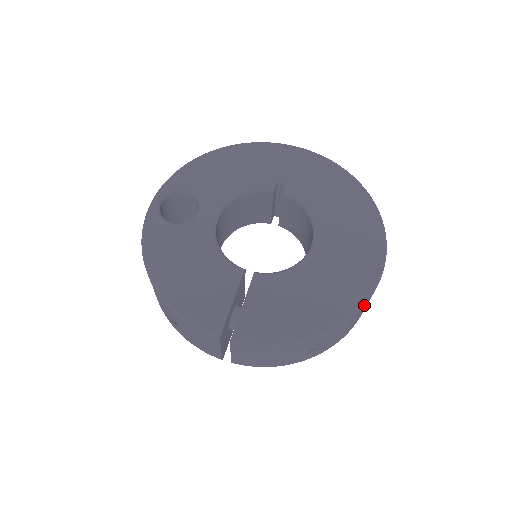
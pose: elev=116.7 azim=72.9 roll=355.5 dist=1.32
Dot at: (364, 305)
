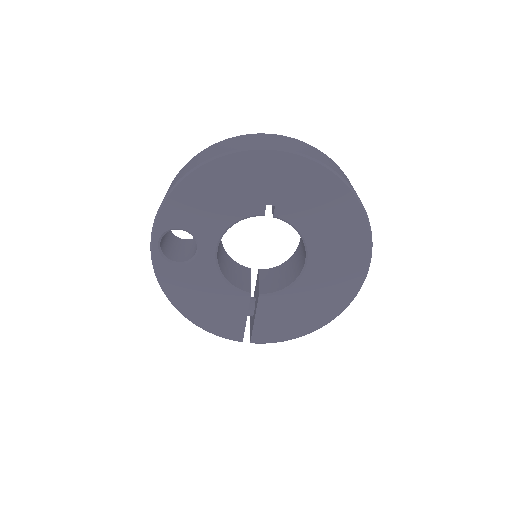
Dot at: occluded
